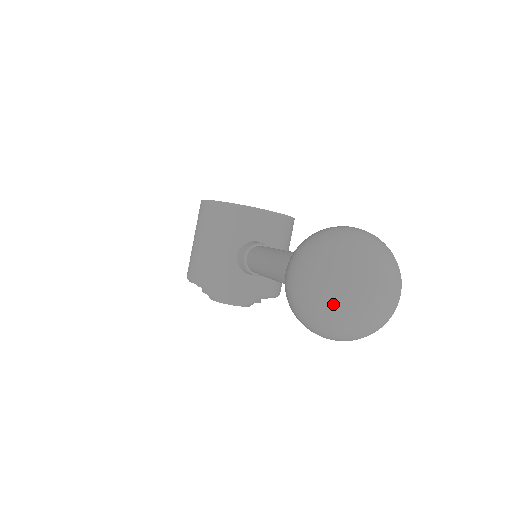
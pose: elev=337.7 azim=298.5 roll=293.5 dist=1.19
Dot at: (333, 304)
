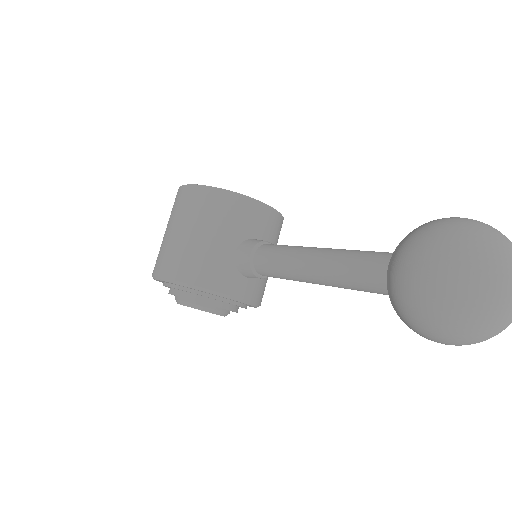
Dot at: (487, 299)
